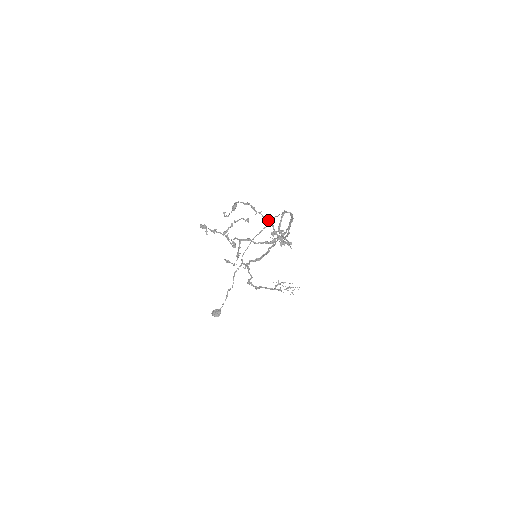
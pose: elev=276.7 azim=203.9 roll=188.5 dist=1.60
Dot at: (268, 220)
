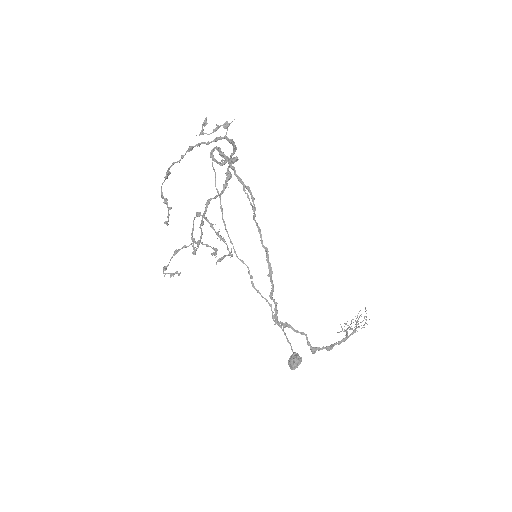
Dot at: (192, 147)
